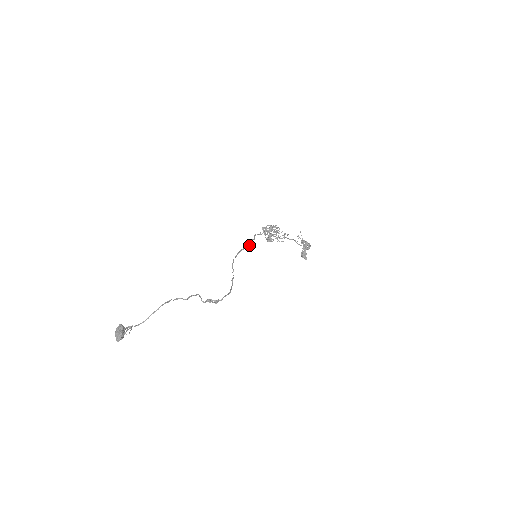
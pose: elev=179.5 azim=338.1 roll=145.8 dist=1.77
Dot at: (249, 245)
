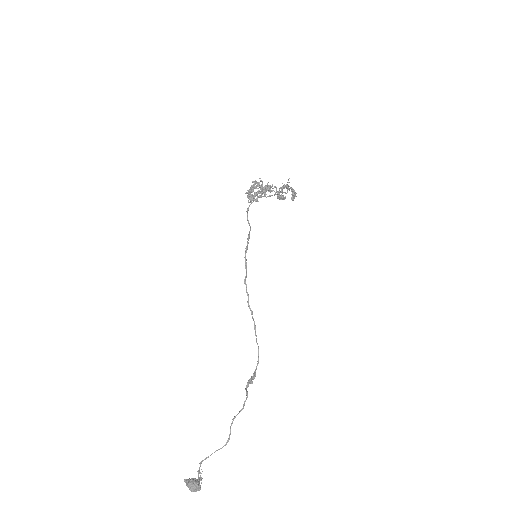
Dot at: (248, 243)
